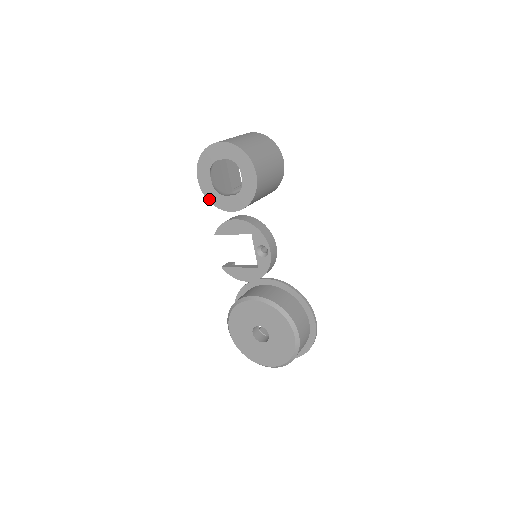
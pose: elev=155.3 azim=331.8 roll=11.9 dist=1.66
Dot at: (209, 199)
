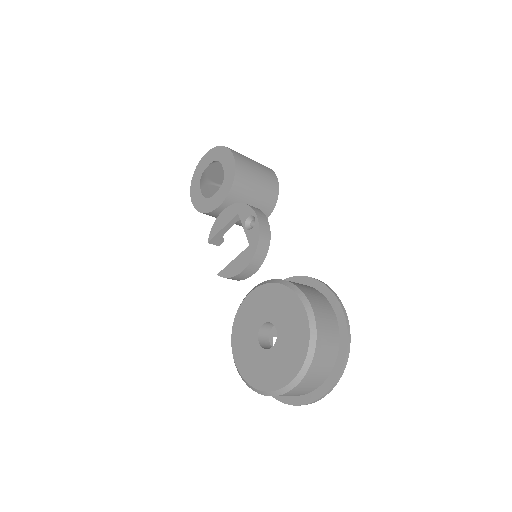
Dot at: (201, 210)
